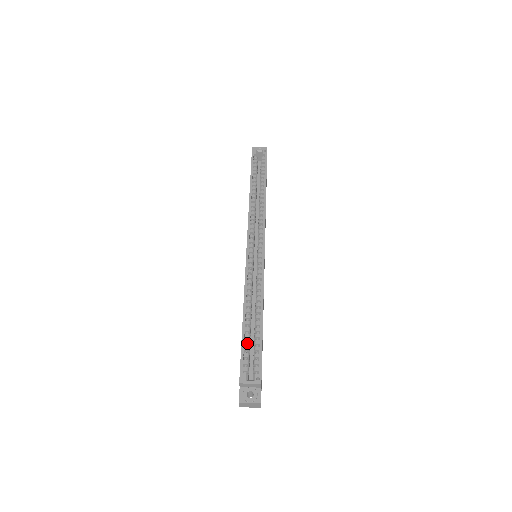
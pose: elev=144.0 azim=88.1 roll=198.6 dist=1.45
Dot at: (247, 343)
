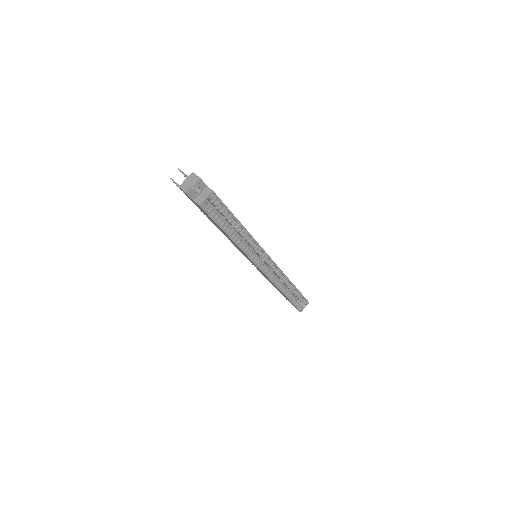
Dot at: (294, 300)
